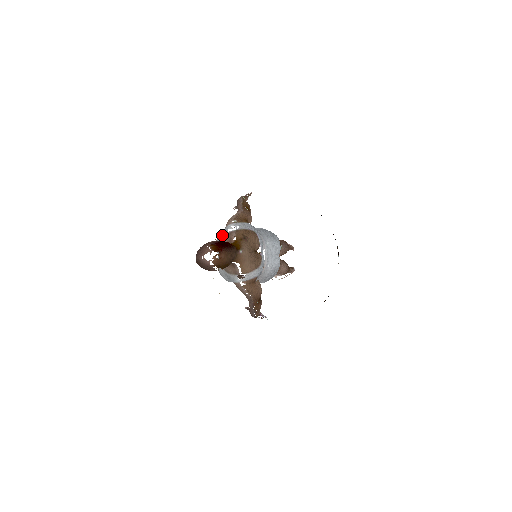
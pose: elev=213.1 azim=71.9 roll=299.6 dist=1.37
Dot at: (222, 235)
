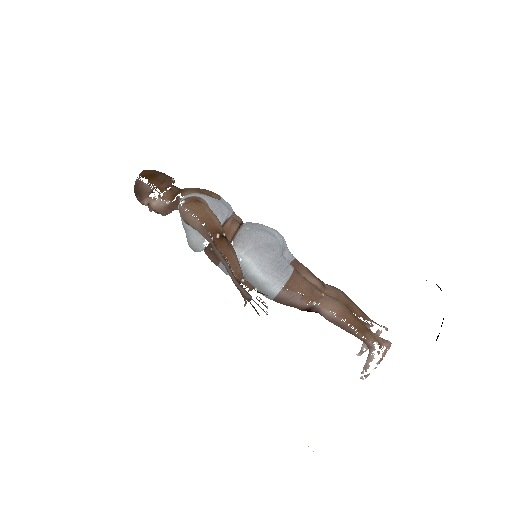
Dot at: occluded
